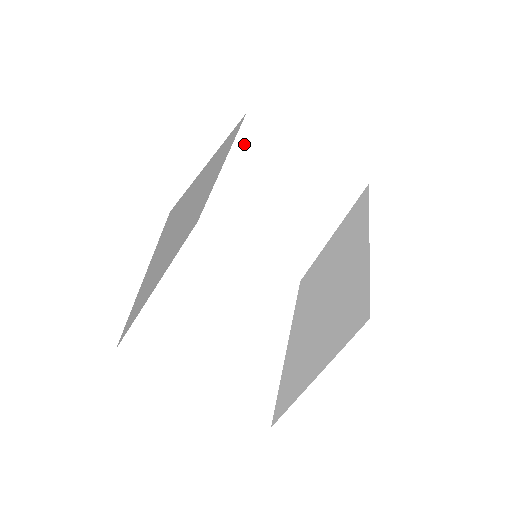
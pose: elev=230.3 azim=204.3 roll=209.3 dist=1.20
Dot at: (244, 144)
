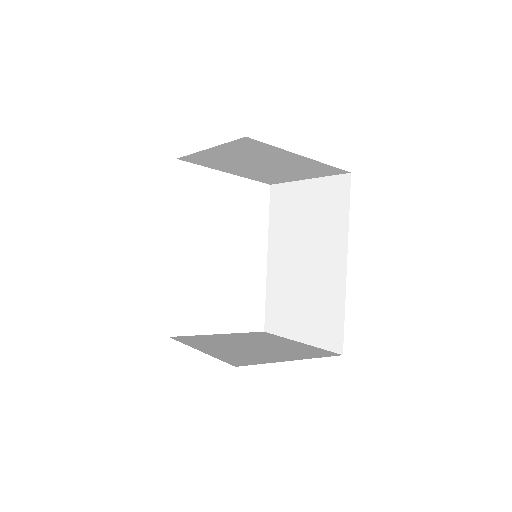
Dot at: (238, 145)
